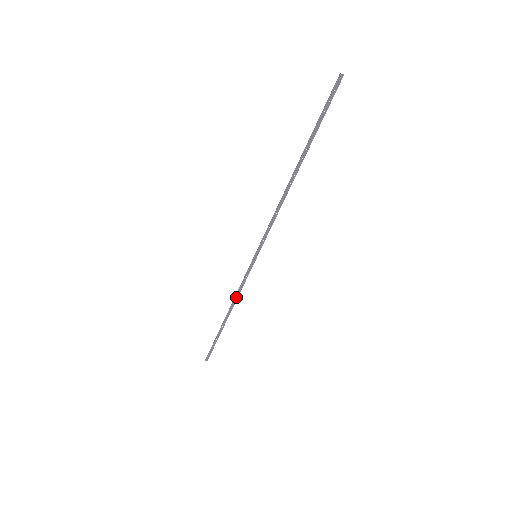
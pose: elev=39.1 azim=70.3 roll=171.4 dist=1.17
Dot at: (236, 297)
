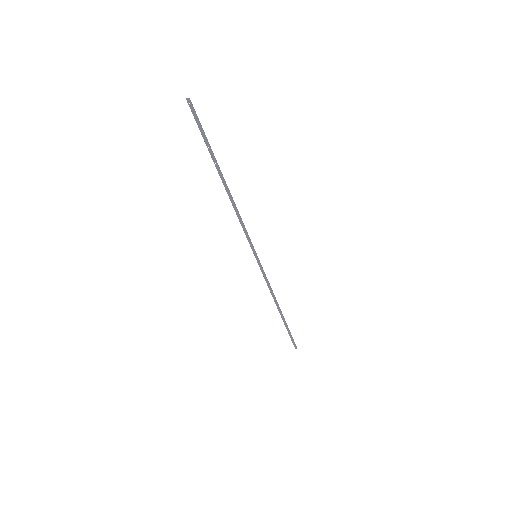
Dot at: (271, 292)
